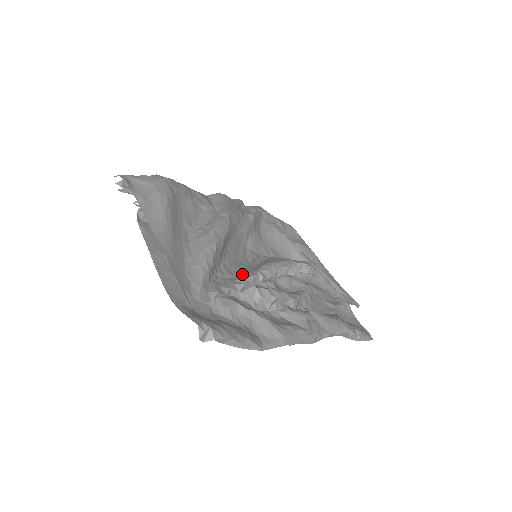
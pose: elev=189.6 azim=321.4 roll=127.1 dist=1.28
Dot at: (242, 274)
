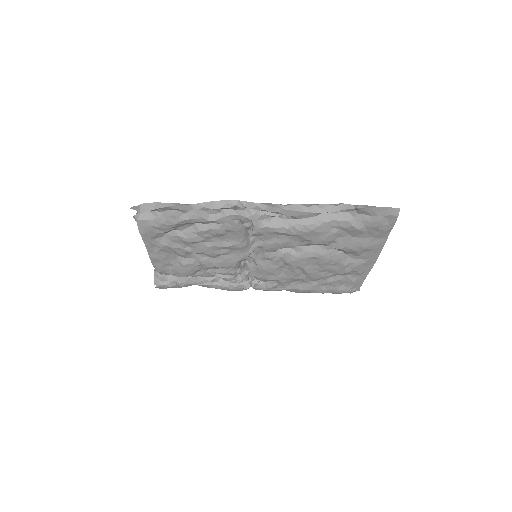
Dot at: occluded
